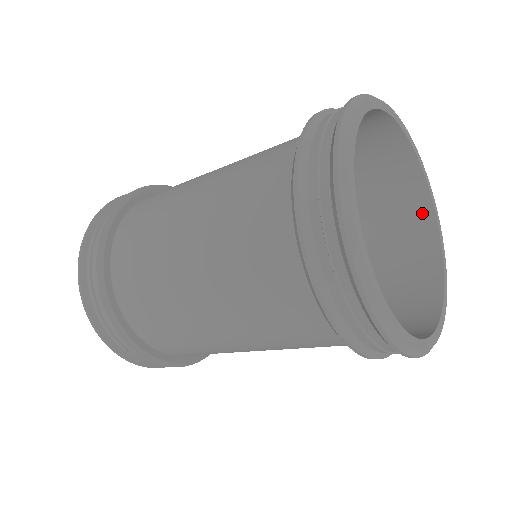
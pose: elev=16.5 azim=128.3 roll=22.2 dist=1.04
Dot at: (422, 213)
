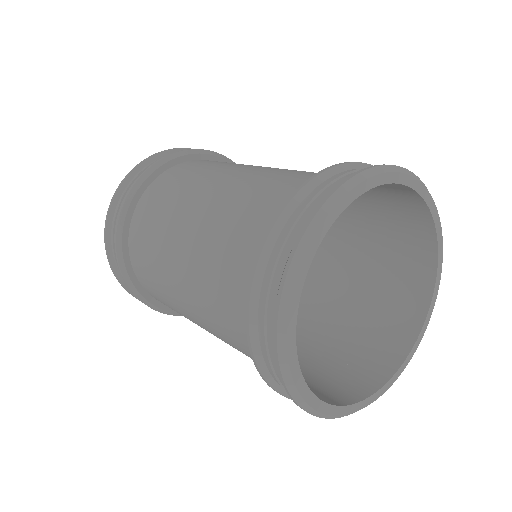
Dot at: (423, 224)
